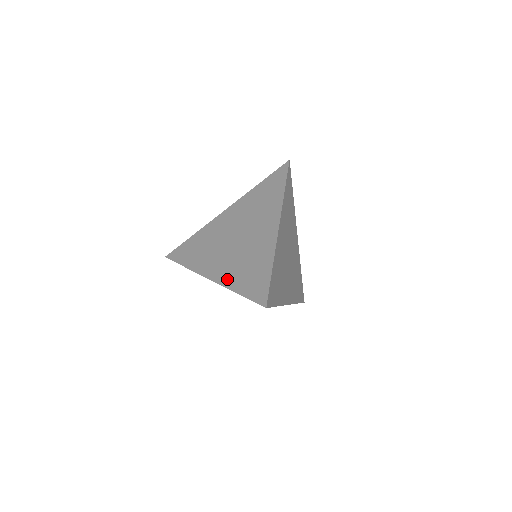
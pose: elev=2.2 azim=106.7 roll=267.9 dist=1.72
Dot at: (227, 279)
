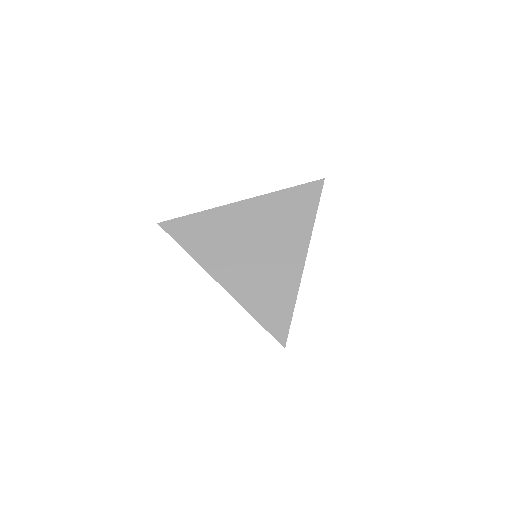
Dot at: occluded
